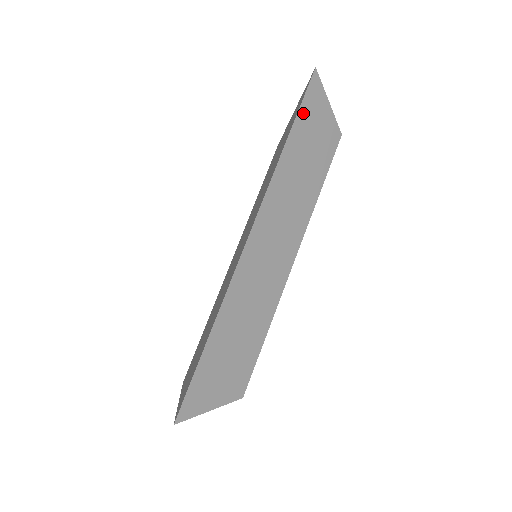
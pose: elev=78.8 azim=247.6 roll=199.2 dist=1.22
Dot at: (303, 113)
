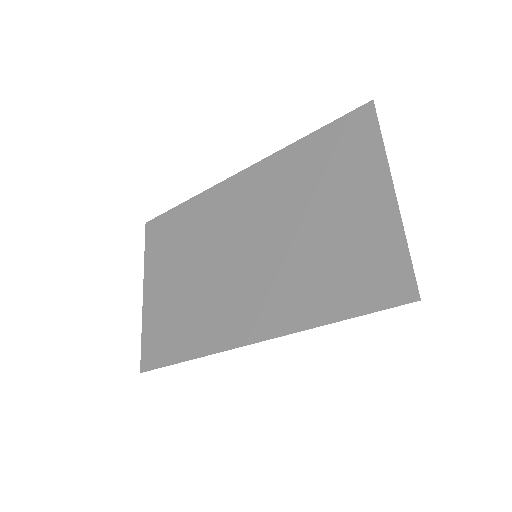
Dot at: (369, 311)
